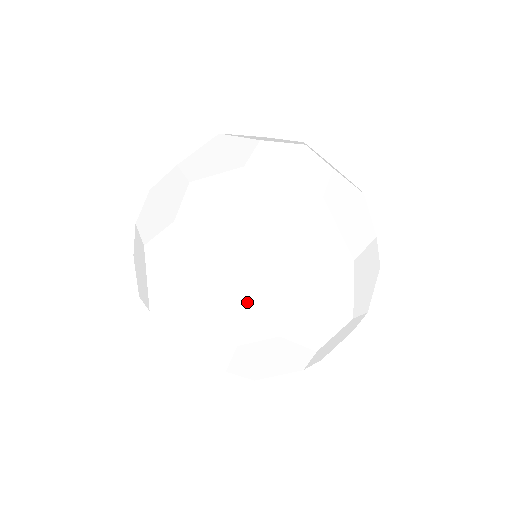
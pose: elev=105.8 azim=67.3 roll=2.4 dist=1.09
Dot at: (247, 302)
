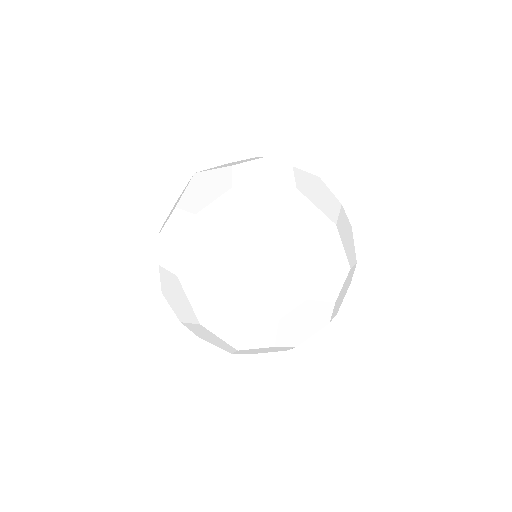
Dot at: (275, 283)
